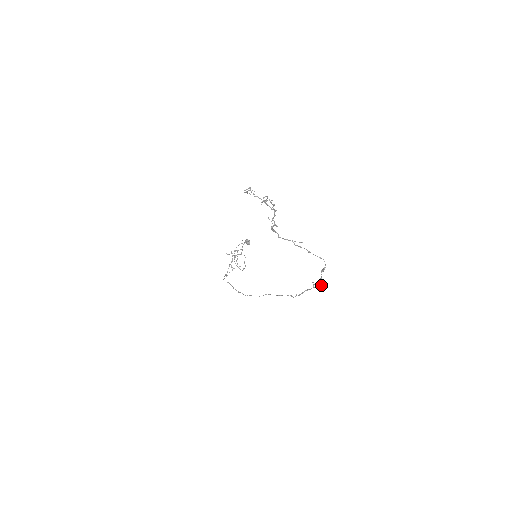
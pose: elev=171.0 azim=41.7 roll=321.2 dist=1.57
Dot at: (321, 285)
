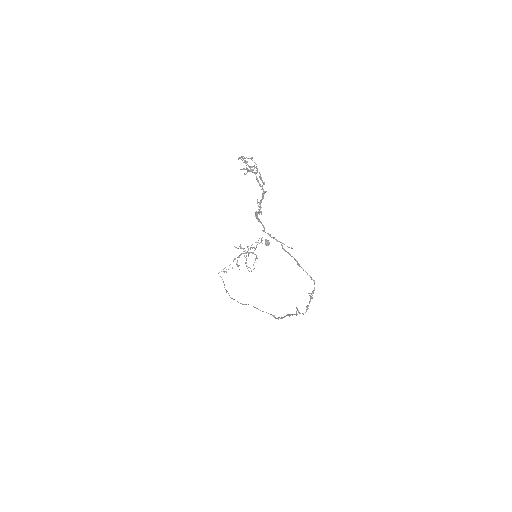
Dot at: occluded
